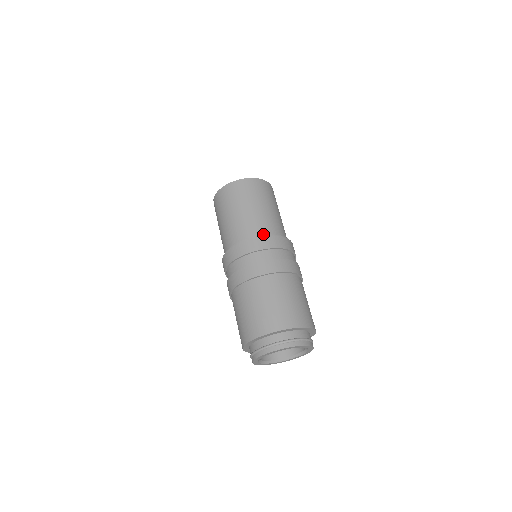
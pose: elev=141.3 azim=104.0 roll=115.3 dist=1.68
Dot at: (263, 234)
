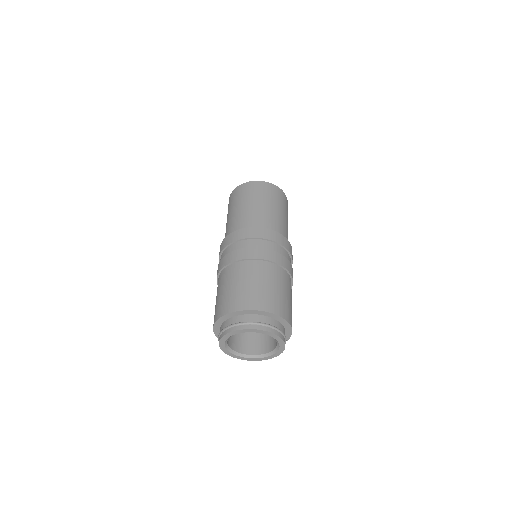
Dot at: occluded
